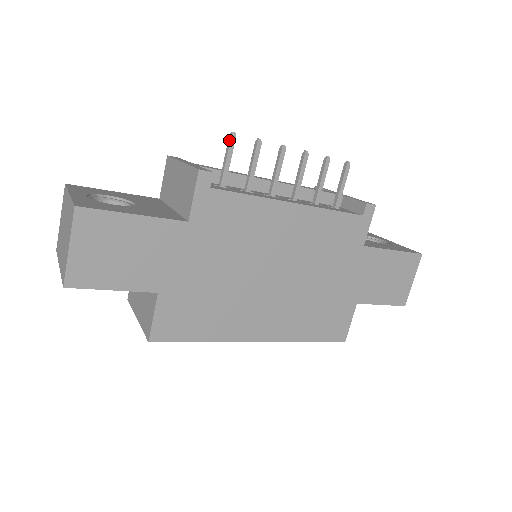
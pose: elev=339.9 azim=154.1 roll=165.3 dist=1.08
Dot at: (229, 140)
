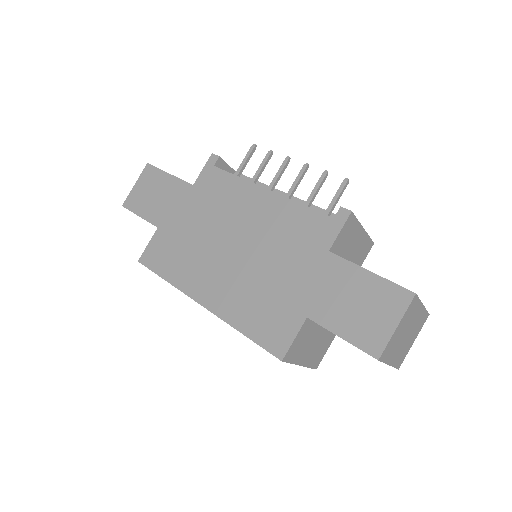
Dot at: (250, 149)
